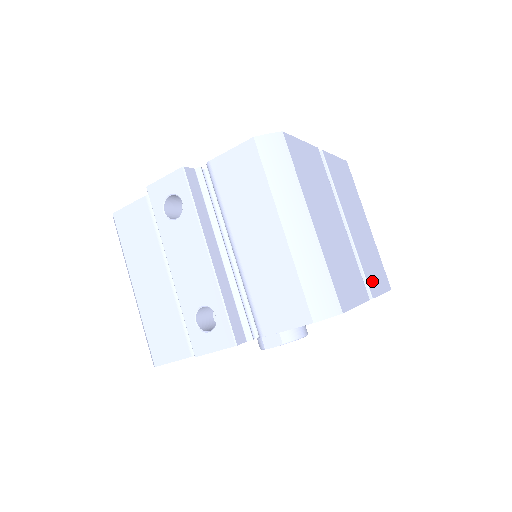
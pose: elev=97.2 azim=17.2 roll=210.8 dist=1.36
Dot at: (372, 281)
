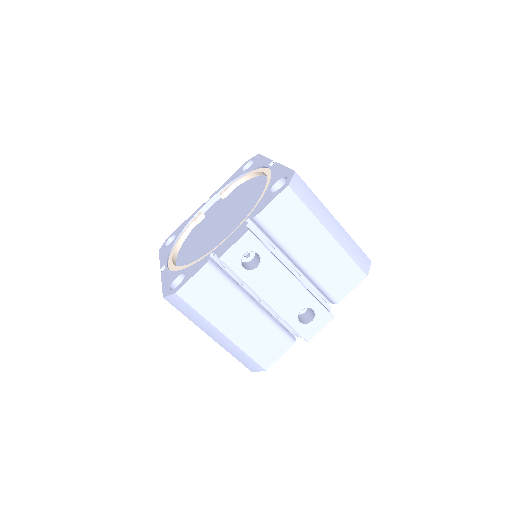
Dot at: occluded
